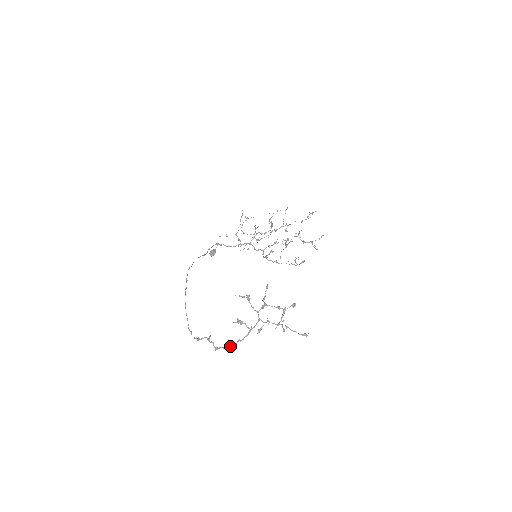
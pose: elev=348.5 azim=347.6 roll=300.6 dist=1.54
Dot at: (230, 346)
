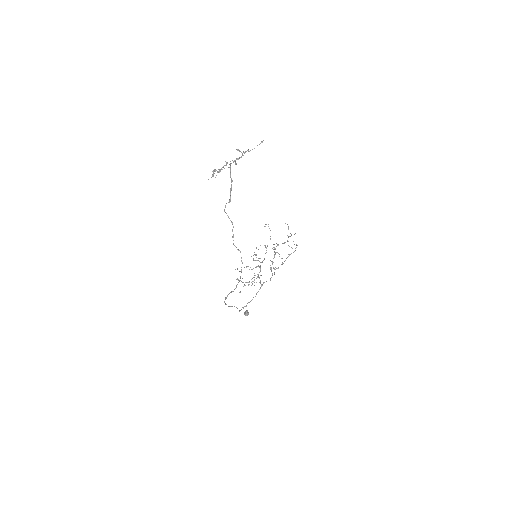
Dot at: (231, 185)
